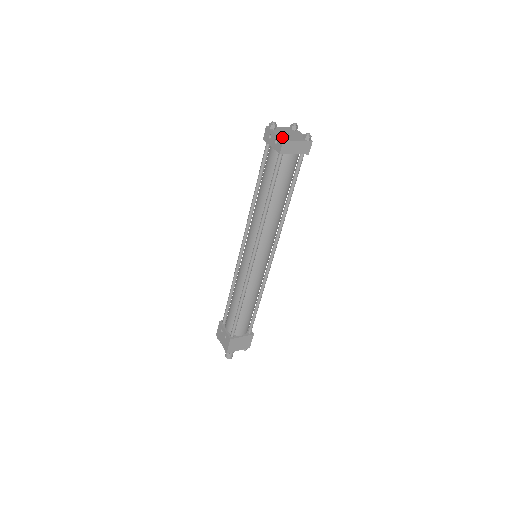
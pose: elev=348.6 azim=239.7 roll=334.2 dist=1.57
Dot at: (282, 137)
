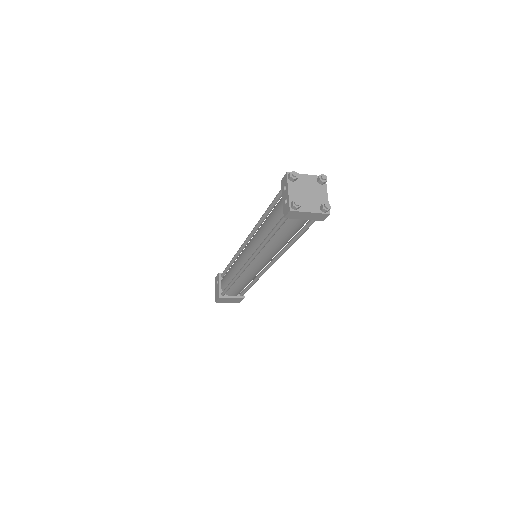
Dot at: (291, 205)
